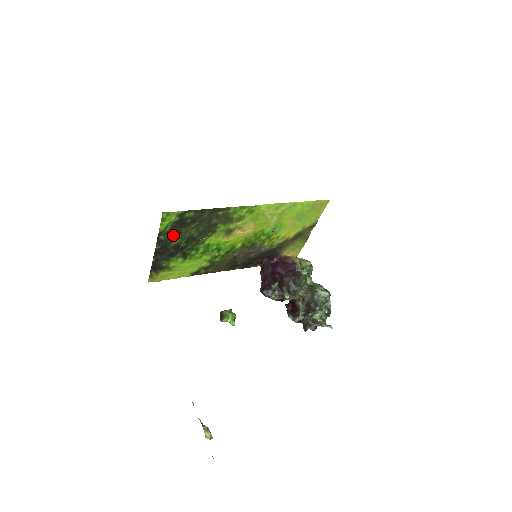
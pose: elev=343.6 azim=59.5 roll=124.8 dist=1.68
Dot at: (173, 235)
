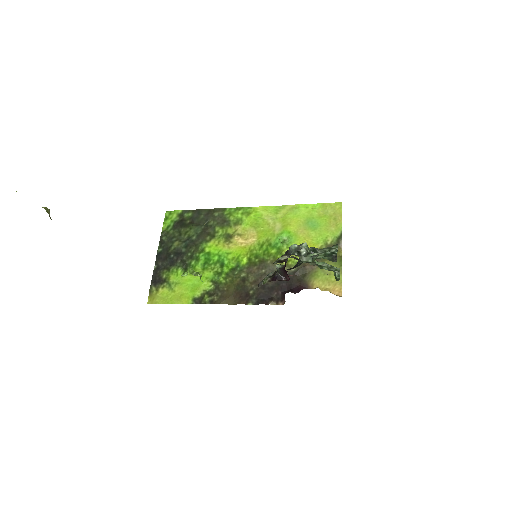
Dot at: (174, 237)
